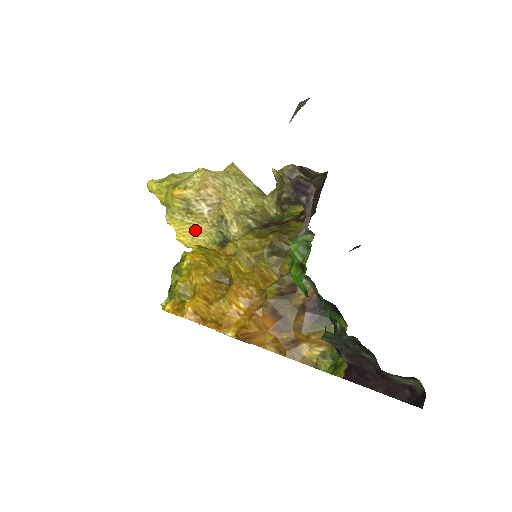
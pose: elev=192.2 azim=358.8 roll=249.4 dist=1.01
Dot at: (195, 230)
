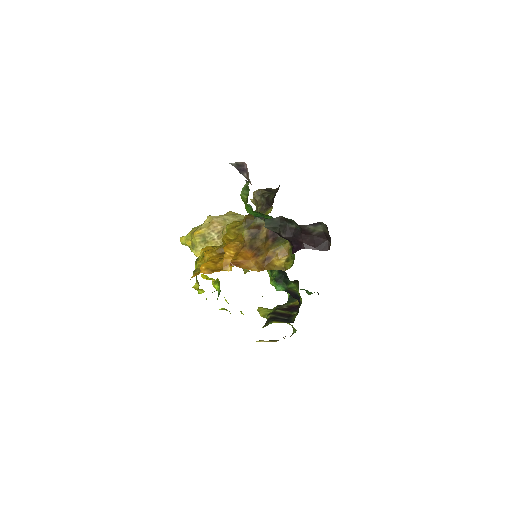
Dot at: occluded
